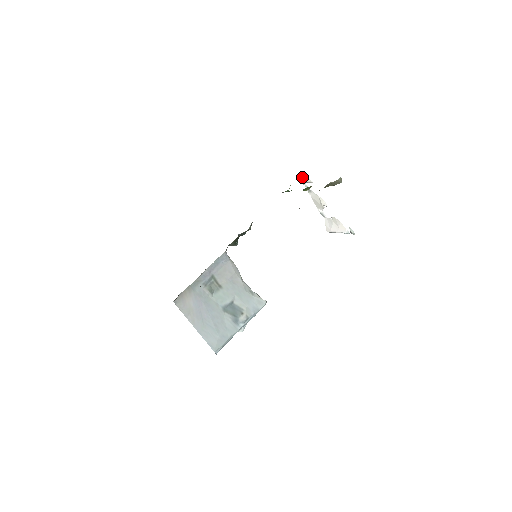
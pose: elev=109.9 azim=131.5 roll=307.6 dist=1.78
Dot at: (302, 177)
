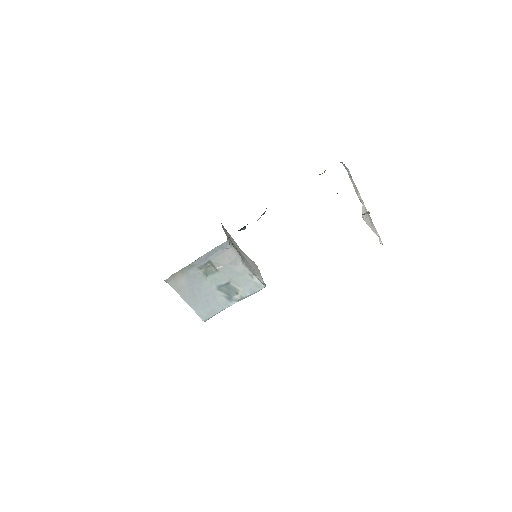
Dot at: occluded
